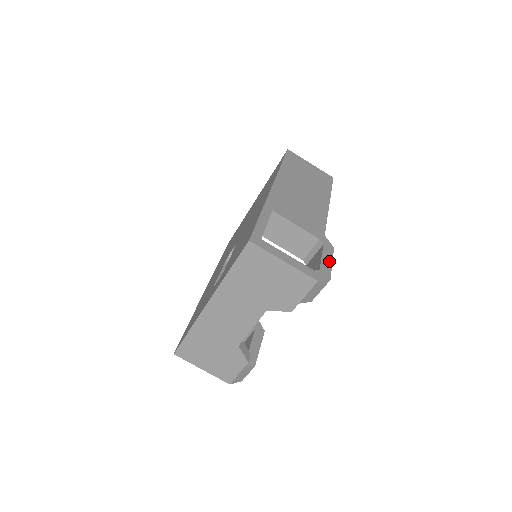
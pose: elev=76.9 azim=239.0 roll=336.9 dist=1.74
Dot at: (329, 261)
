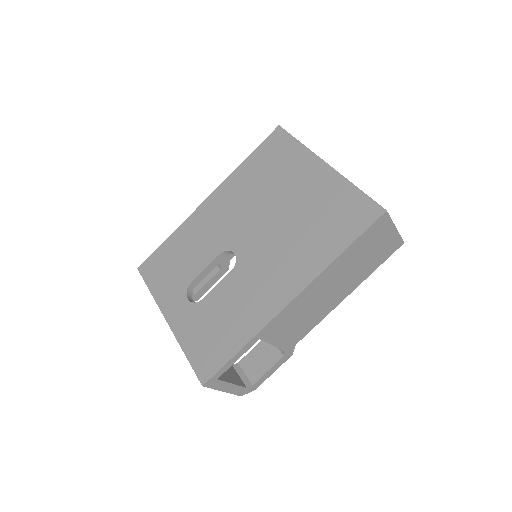
Dot at: (272, 372)
